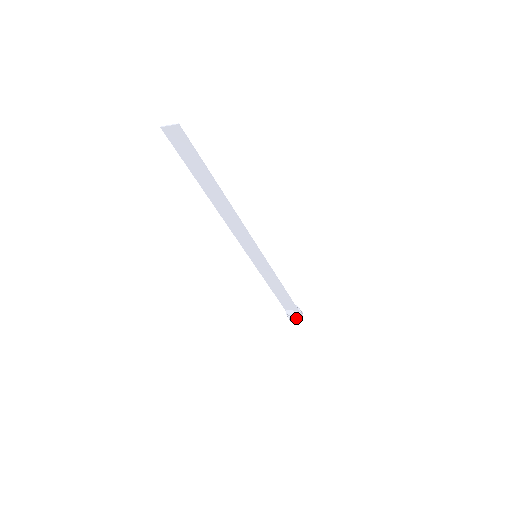
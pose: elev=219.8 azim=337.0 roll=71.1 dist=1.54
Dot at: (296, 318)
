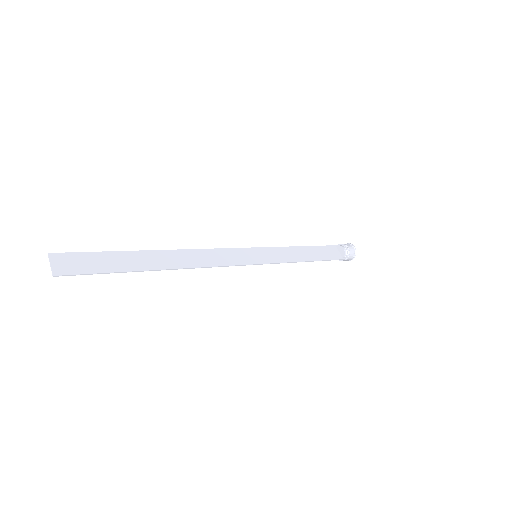
Dot at: occluded
